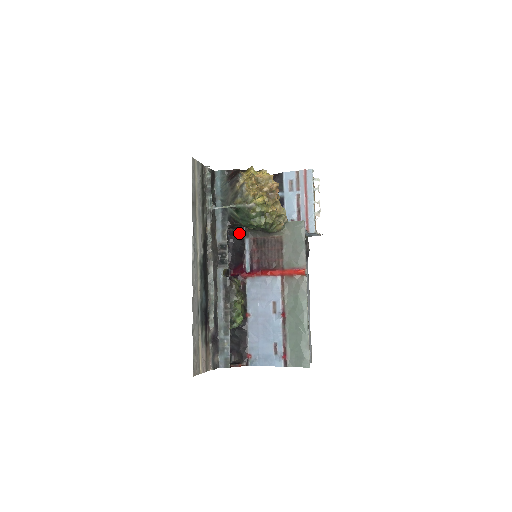
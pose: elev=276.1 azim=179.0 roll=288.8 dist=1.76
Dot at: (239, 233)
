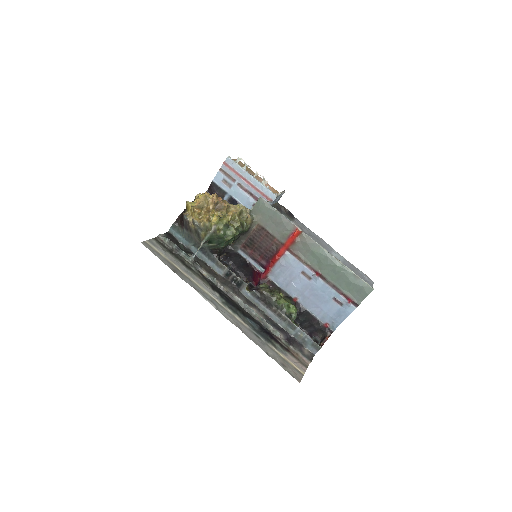
Dot at: (229, 253)
